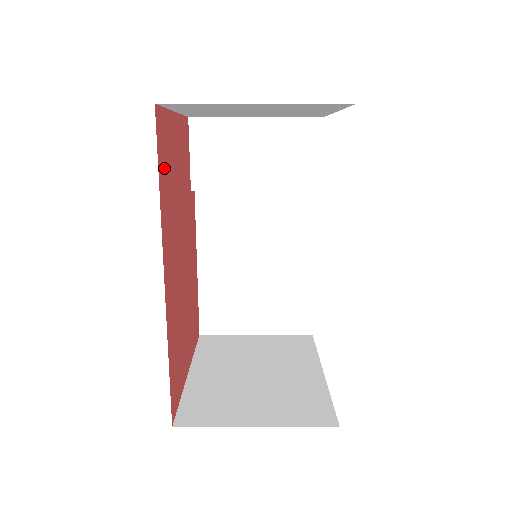
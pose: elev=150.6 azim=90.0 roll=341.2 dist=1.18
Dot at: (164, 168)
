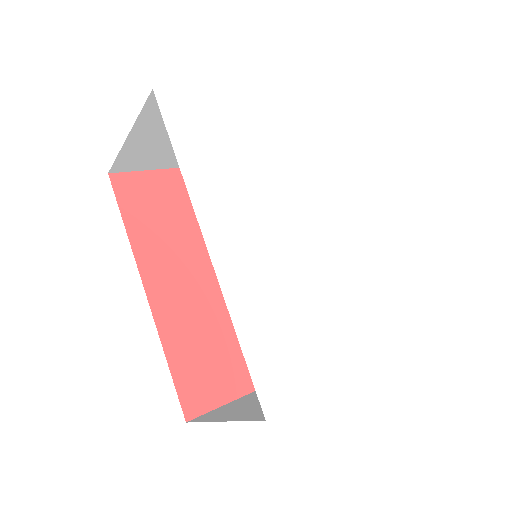
Dot at: (141, 211)
